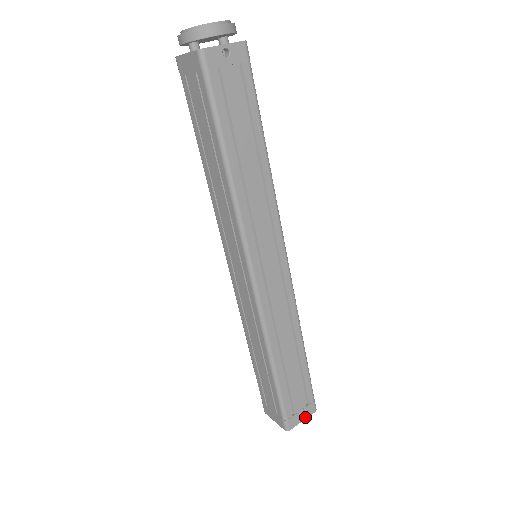
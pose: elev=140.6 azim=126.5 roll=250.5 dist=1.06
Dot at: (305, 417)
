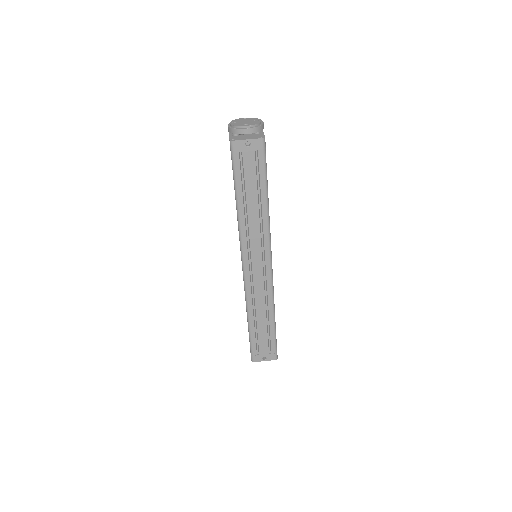
Dot at: (267, 360)
